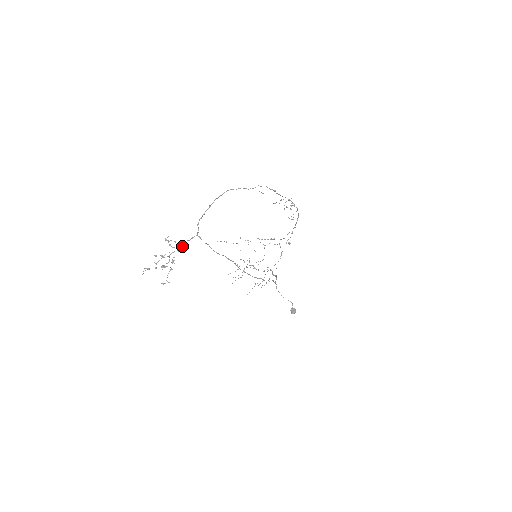
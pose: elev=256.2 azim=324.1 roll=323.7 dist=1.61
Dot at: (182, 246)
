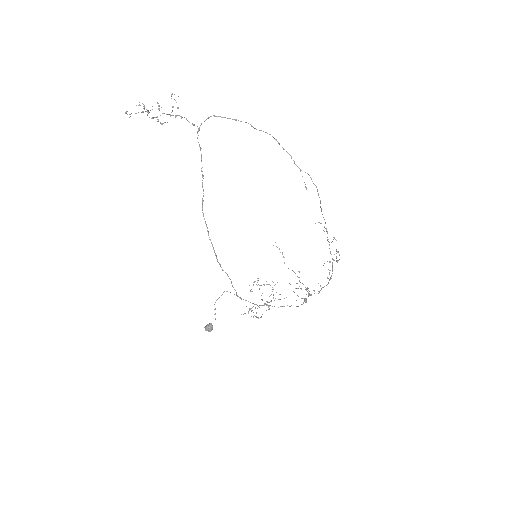
Dot at: (177, 115)
